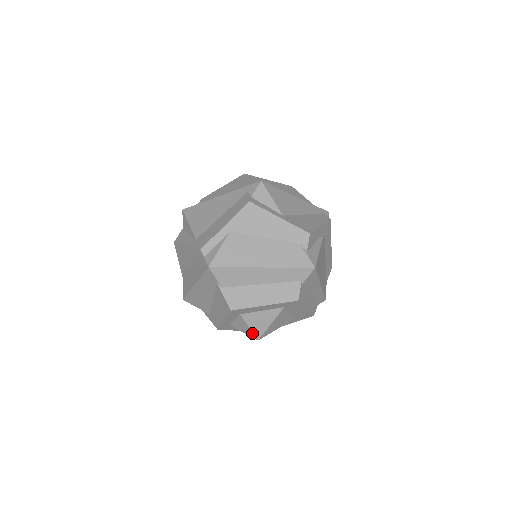
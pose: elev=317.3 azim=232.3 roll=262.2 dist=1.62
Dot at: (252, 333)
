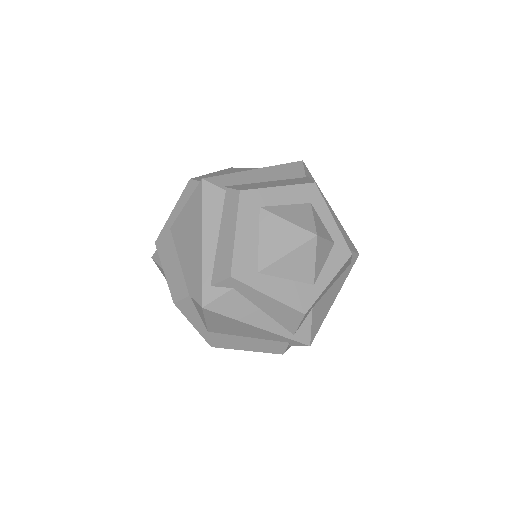
Dot at: occluded
